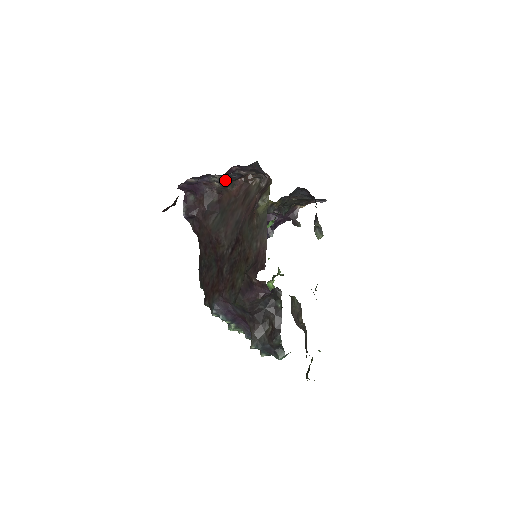
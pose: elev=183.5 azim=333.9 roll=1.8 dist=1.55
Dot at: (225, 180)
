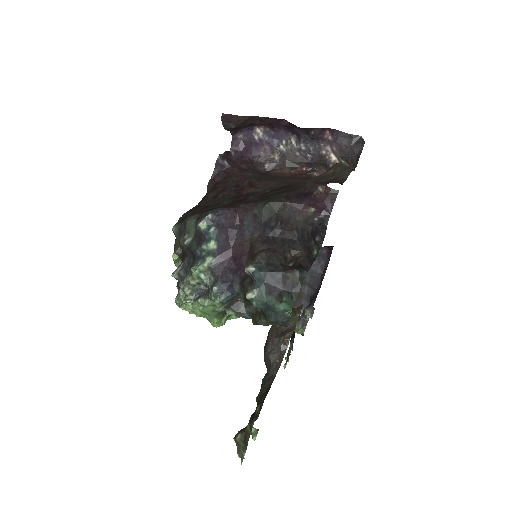
Dot at: (293, 155)
